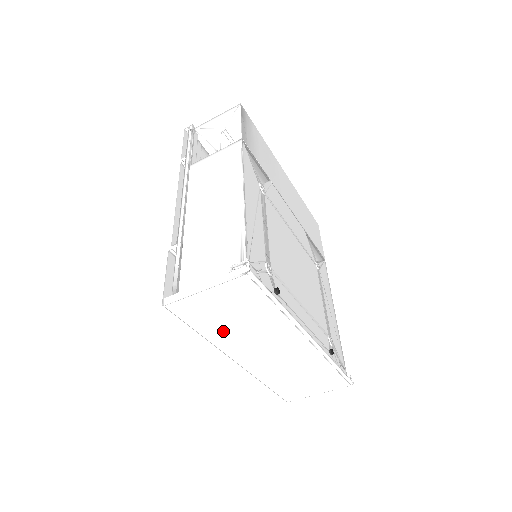
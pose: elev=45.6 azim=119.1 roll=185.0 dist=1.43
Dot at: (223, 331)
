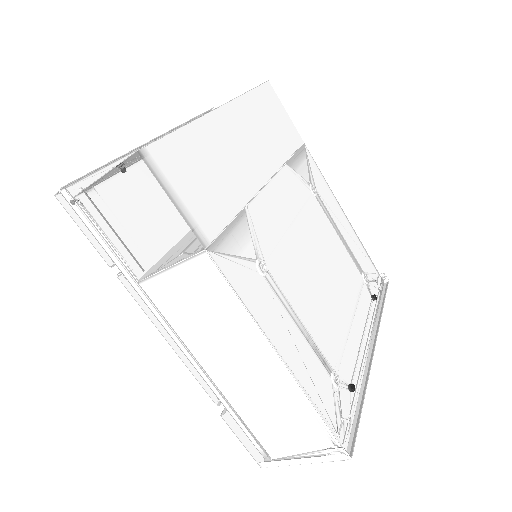
Dot at: occluded
